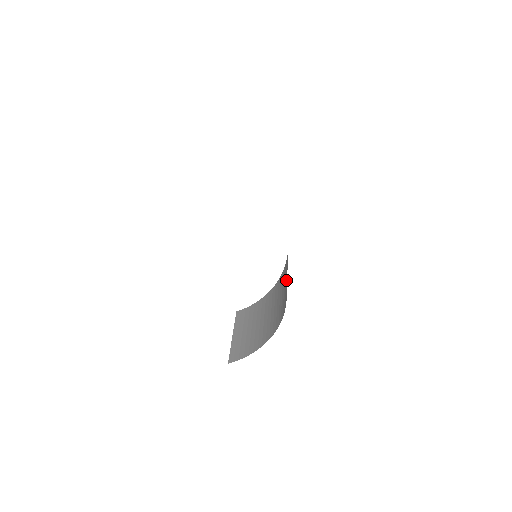
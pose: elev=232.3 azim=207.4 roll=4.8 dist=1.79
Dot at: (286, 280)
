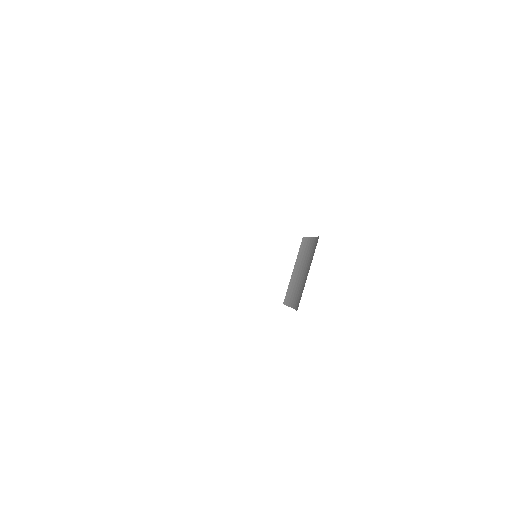
Dot at: occluded
